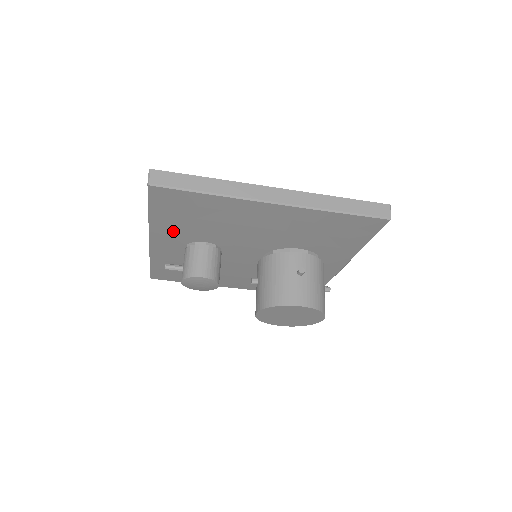
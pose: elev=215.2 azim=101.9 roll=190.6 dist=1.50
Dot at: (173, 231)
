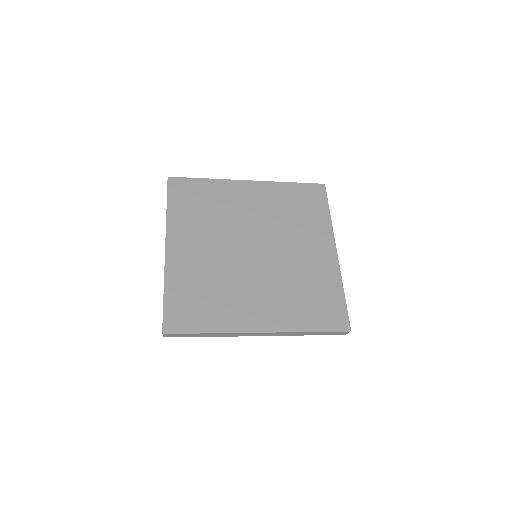
Dot at: occluded
